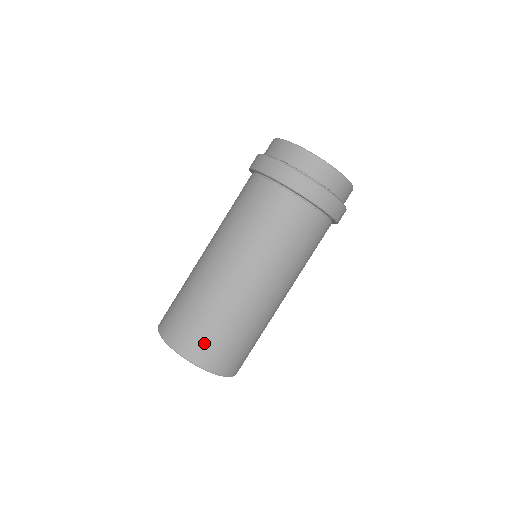
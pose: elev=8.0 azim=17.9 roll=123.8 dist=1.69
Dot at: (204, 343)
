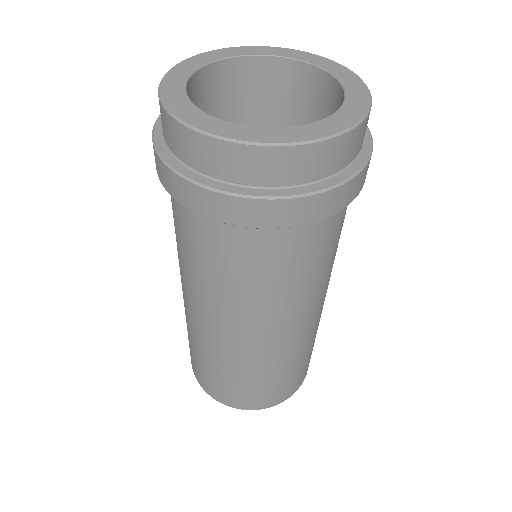
Dot at: (214, 385)
